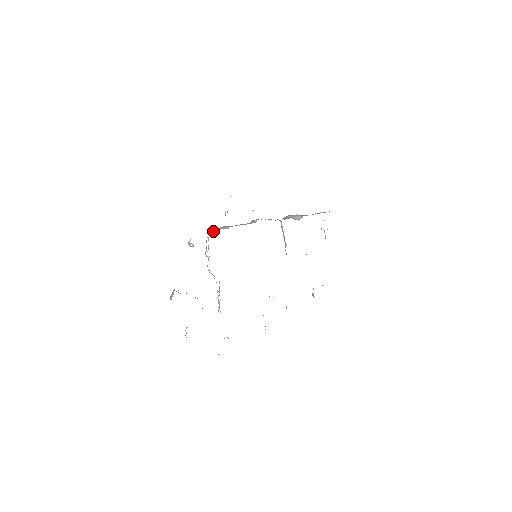
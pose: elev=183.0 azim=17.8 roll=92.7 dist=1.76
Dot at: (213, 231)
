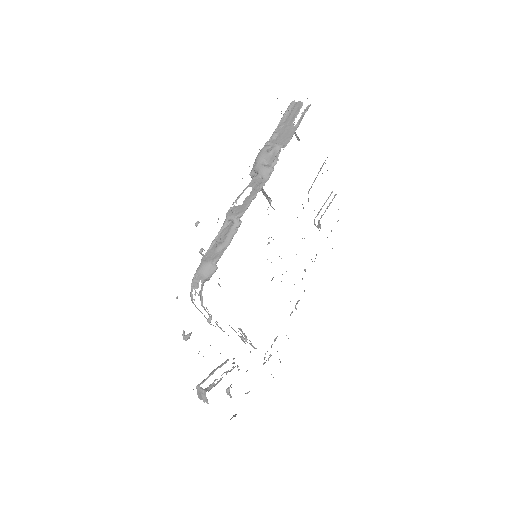
Dot at: (192, 283)
